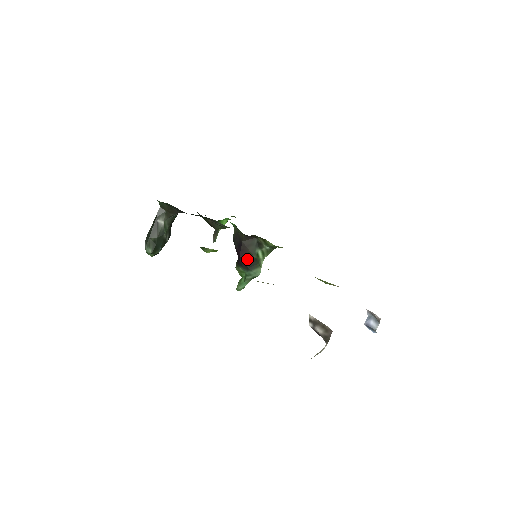
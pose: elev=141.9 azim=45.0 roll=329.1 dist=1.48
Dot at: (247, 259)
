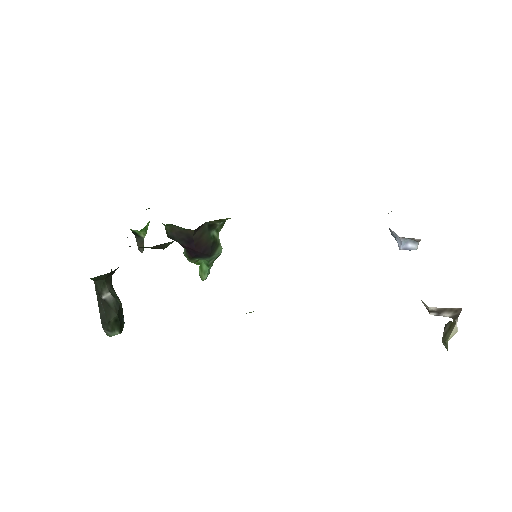
Dot at: (205, 248)
